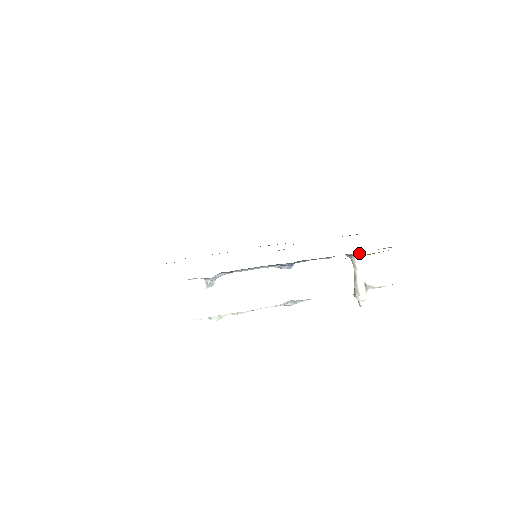
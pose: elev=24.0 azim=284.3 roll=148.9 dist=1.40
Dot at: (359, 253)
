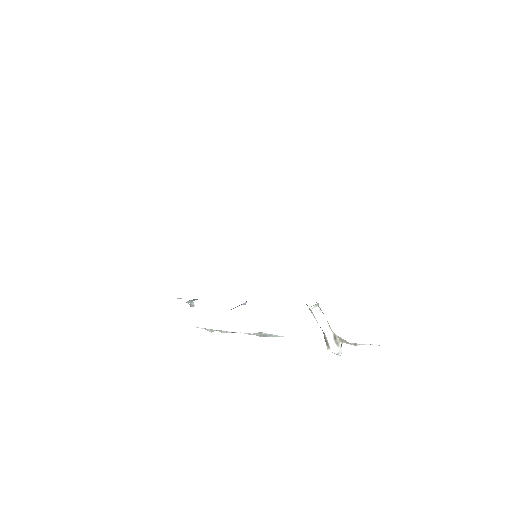
Dot at: occluded
